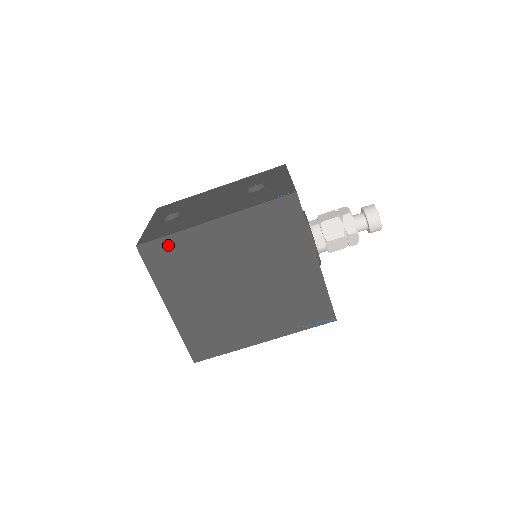
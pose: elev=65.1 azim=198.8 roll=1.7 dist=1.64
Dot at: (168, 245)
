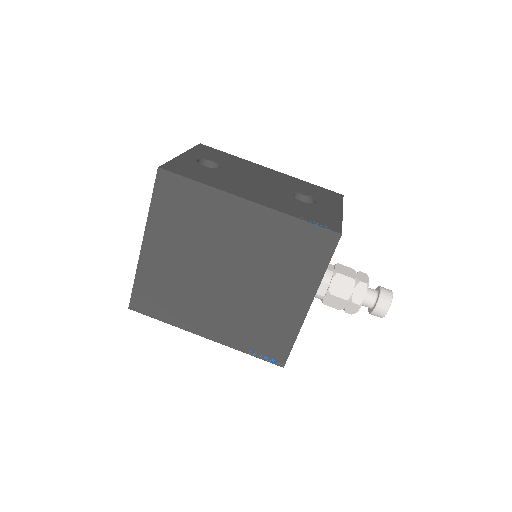
Dot at: (188, 190)
